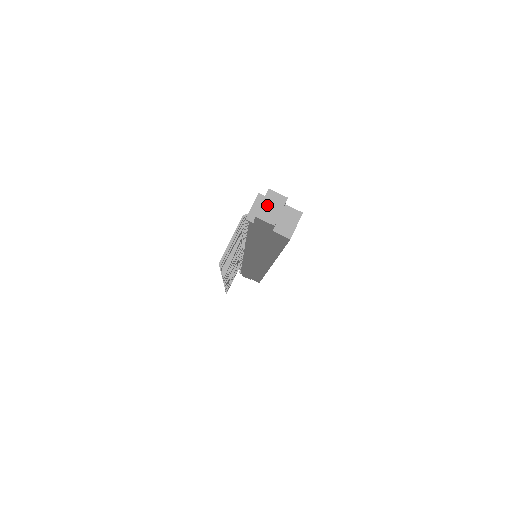
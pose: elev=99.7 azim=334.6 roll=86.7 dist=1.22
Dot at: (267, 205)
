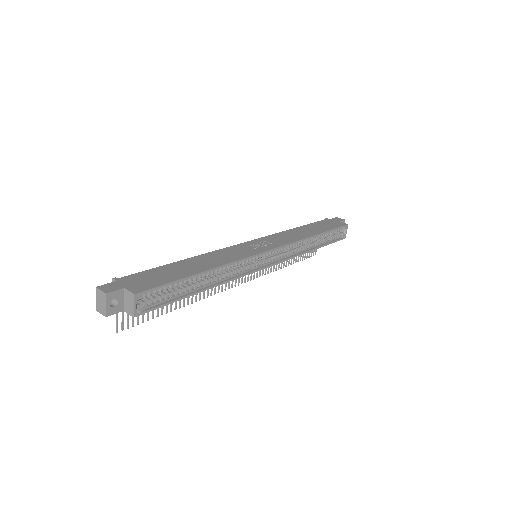
Dot at: (98, 301)
